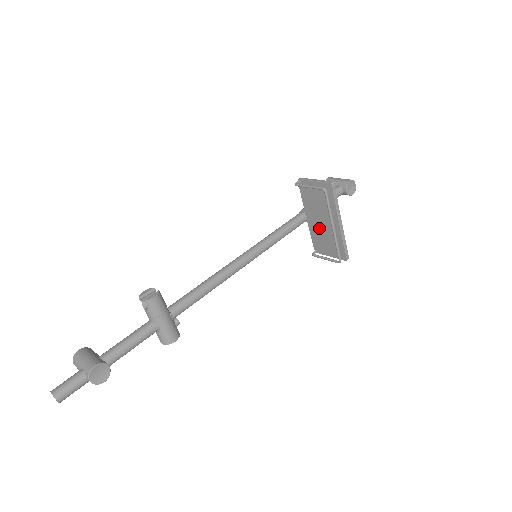
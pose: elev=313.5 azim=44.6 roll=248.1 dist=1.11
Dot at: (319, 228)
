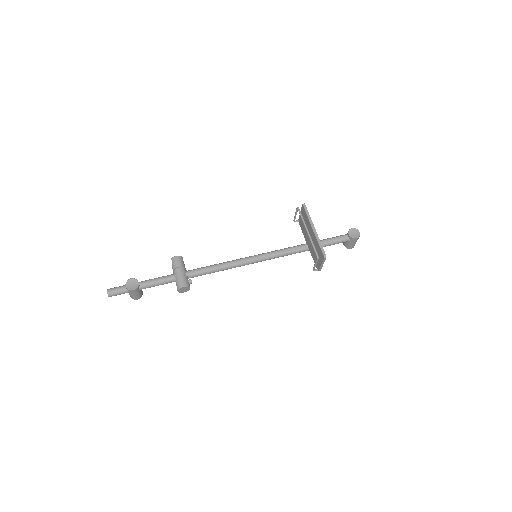
Dot at: (311, 246)
